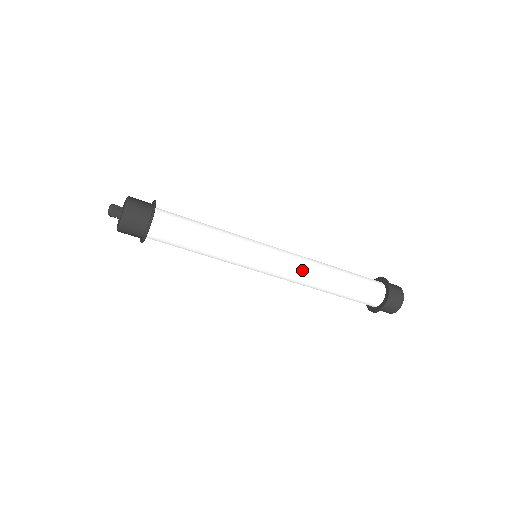
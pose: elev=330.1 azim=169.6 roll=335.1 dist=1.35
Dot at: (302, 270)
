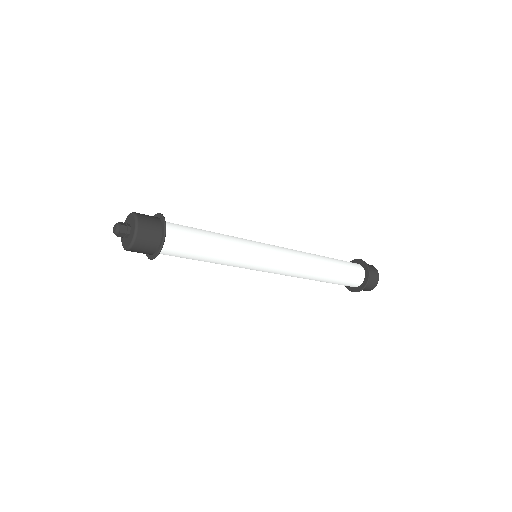
Dot at: (297, 270)
